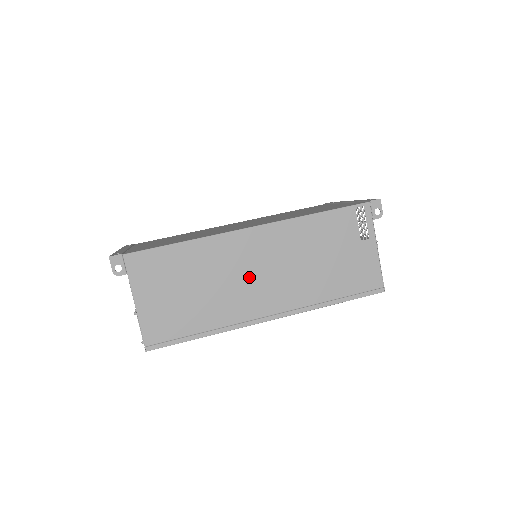
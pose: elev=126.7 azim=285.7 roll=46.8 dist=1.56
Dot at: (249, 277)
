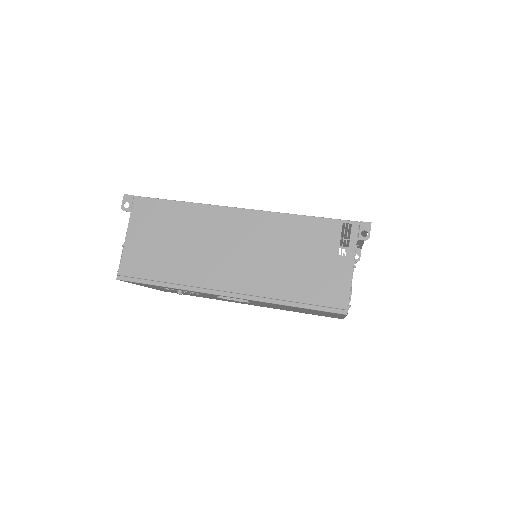
Dot at: (222, 250)
